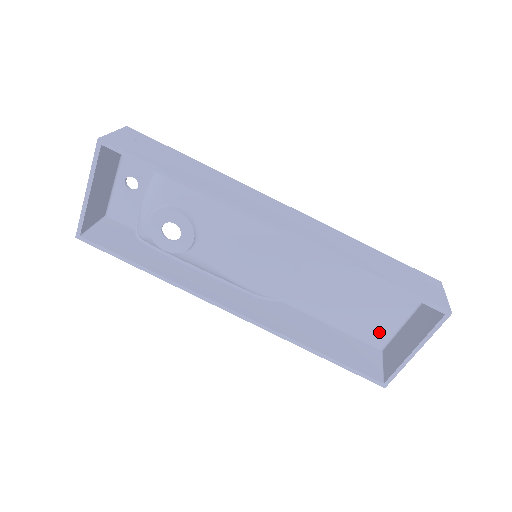
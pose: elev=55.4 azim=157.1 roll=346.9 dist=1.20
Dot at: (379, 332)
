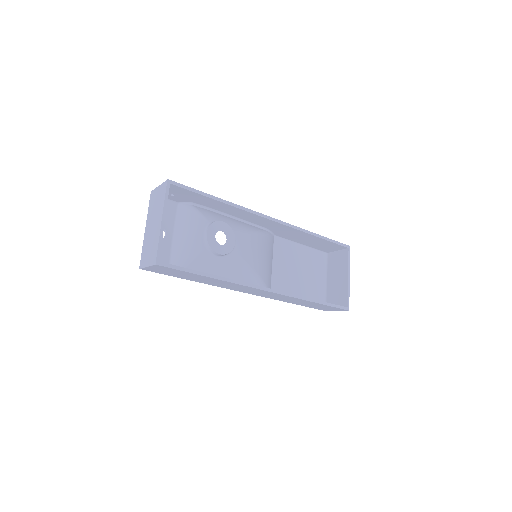
Dot at: (319, 295)
